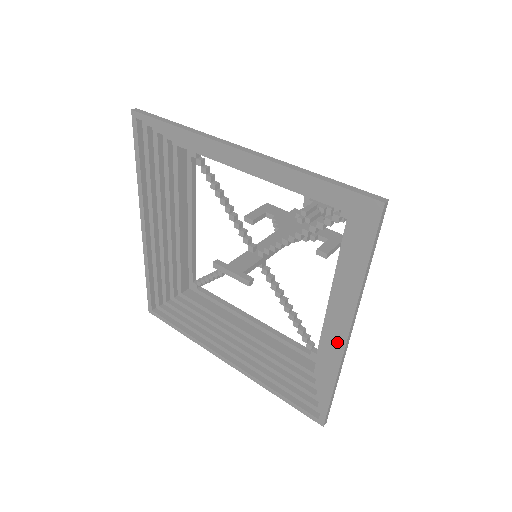
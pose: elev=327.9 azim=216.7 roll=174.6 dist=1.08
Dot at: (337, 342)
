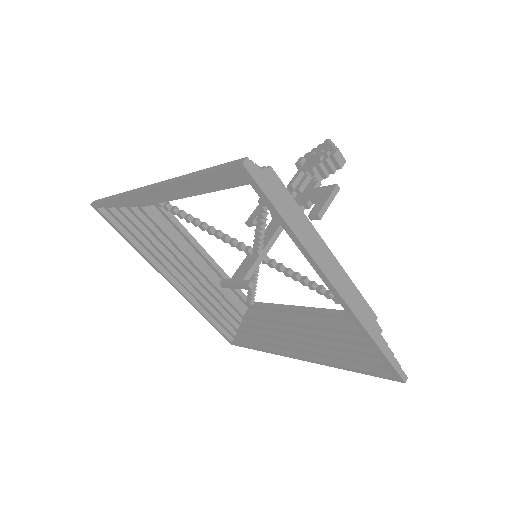
Dot at: occluded
